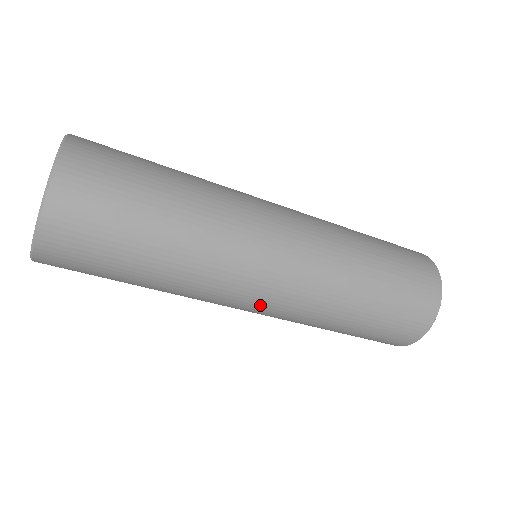
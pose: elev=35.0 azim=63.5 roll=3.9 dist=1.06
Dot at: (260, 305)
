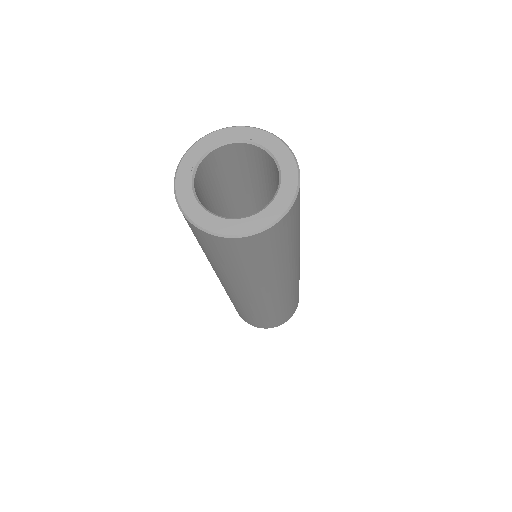
Dot at: (248, 298)
